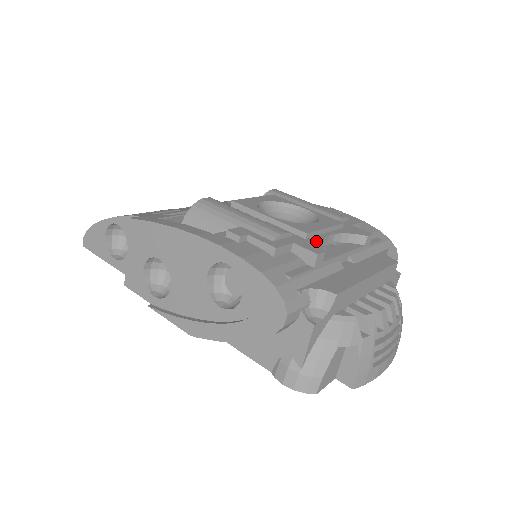
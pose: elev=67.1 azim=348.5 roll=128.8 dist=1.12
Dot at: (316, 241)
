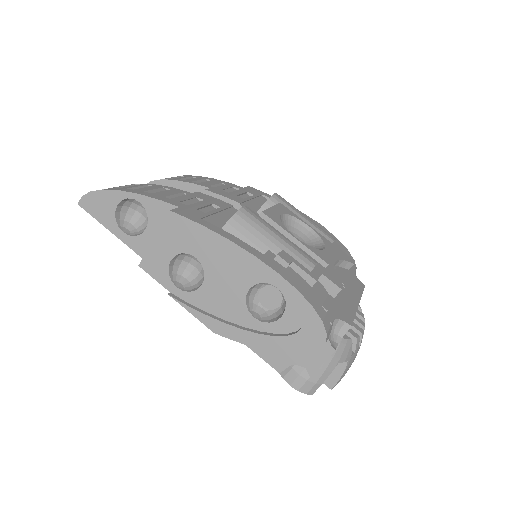
Dot at: (333, 271)
